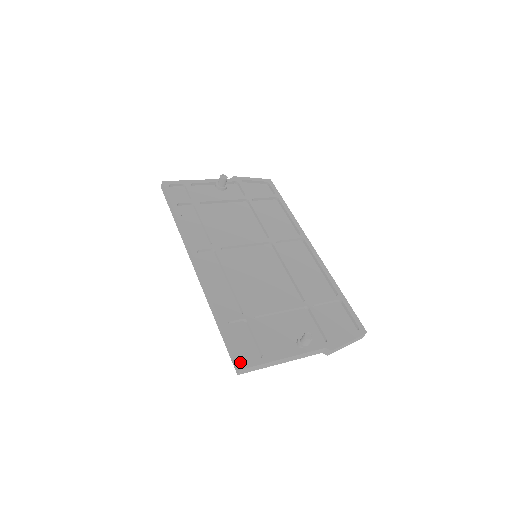
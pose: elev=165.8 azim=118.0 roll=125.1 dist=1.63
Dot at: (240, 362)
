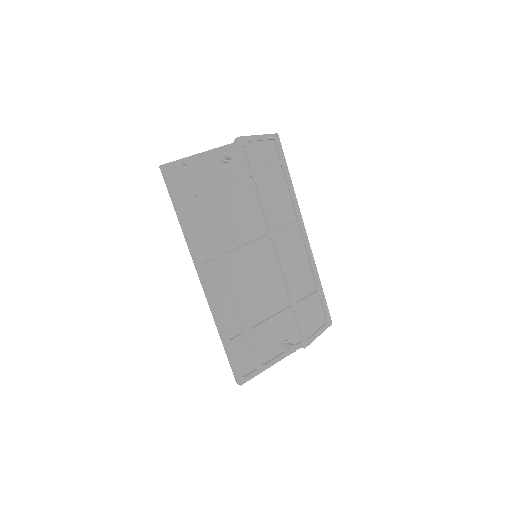
Dot at: (241, 379)
